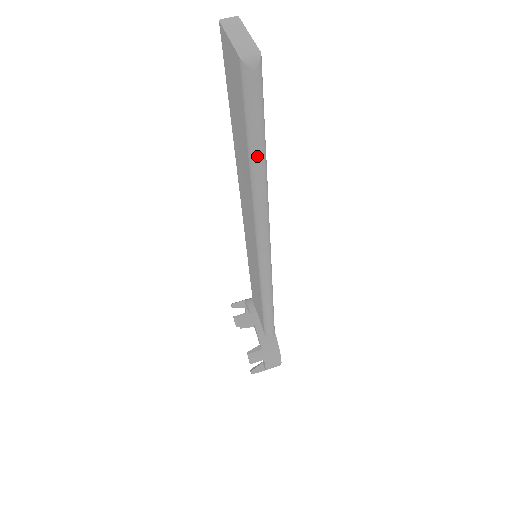
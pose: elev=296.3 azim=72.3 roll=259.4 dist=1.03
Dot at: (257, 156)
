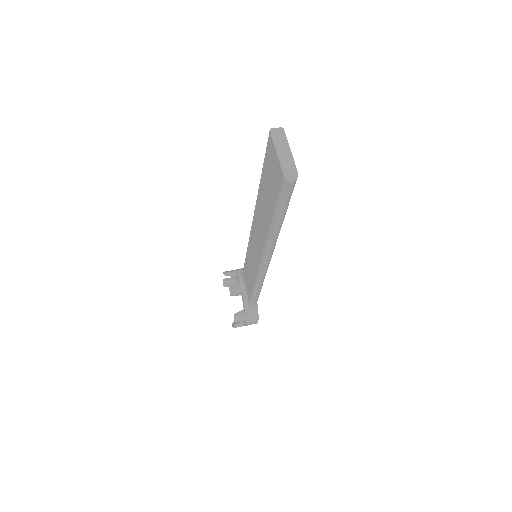
Dot at: (279, 220)
